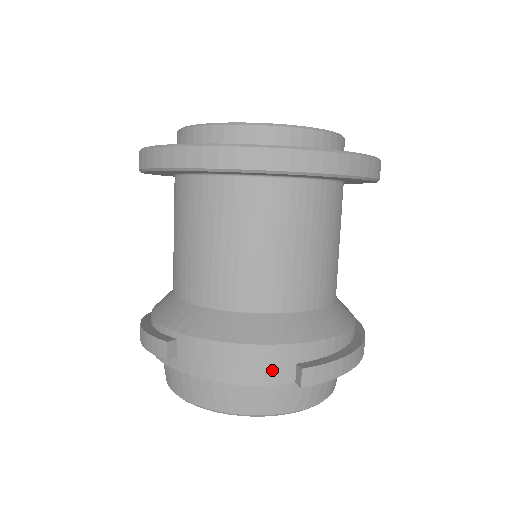
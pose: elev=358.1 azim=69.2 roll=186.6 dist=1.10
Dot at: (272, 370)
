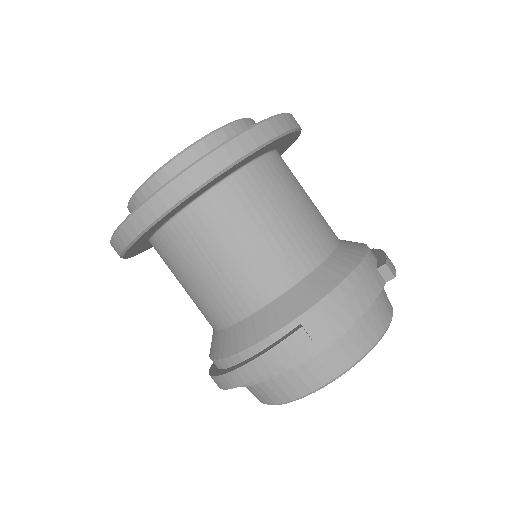
Dot at: (373, 281)
